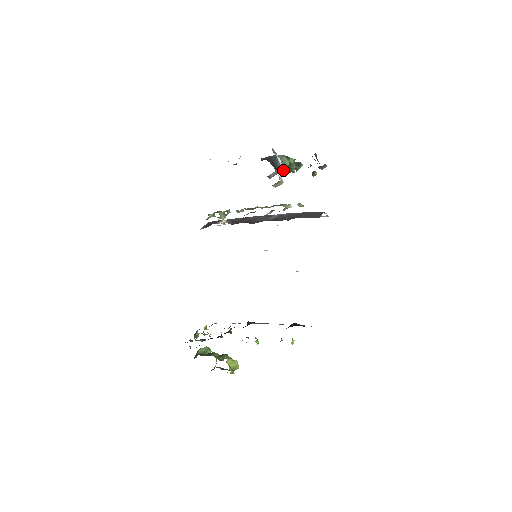
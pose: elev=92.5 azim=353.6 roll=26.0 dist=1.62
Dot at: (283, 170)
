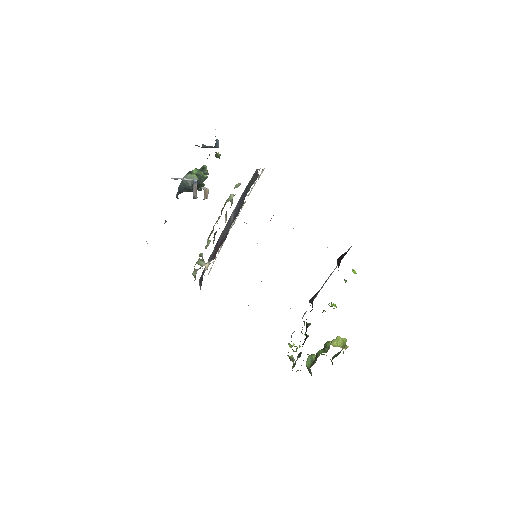
Dot at: (199, 186)
